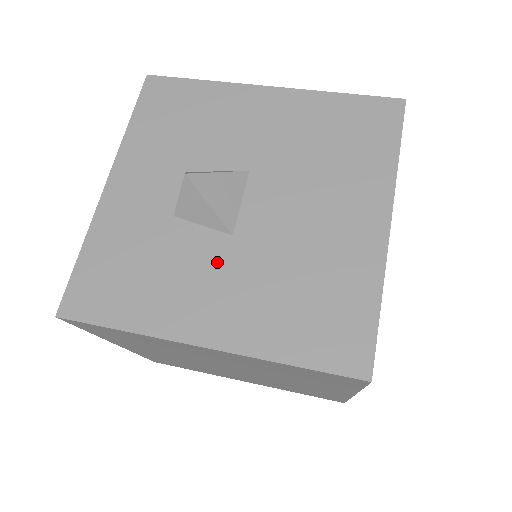
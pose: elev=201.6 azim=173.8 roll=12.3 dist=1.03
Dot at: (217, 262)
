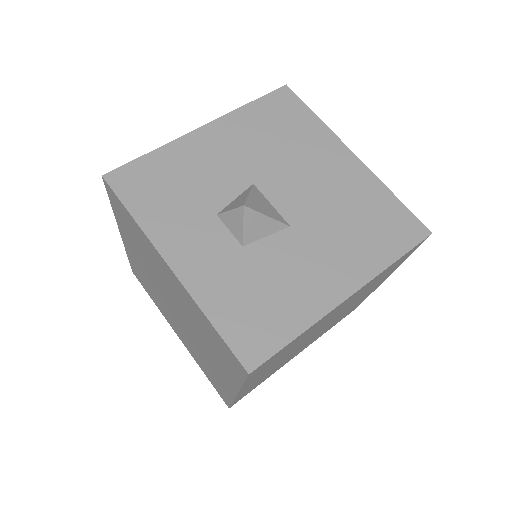
Dot at: (300, 248)
